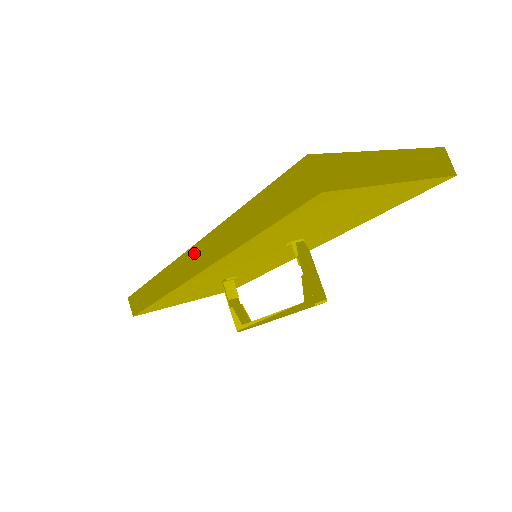
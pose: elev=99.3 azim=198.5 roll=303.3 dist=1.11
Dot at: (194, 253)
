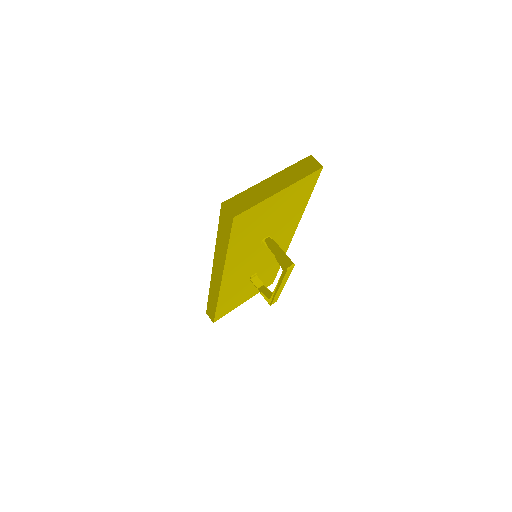
Dot at: (215, 269)
